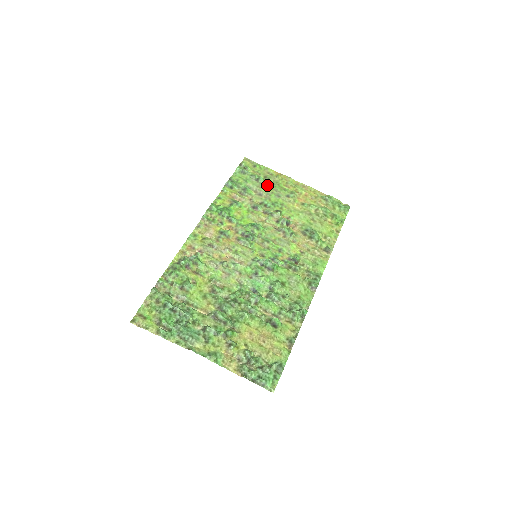
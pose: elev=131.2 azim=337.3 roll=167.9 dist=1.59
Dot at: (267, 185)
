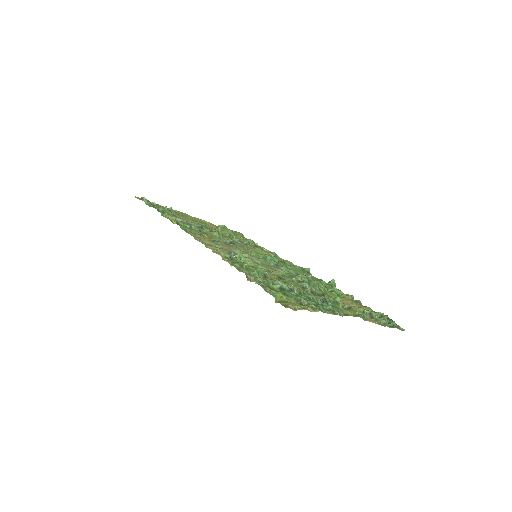
Dot at: (180, 215)
